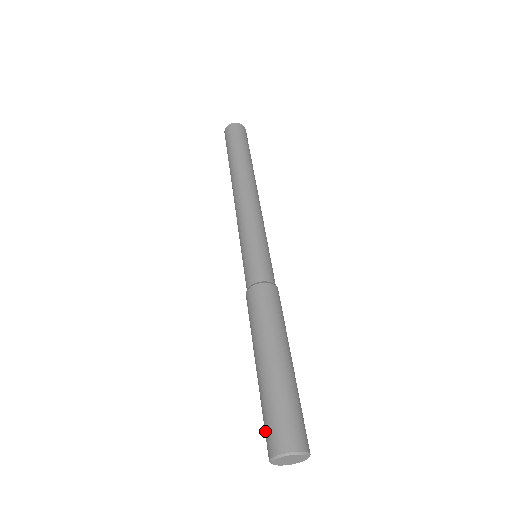
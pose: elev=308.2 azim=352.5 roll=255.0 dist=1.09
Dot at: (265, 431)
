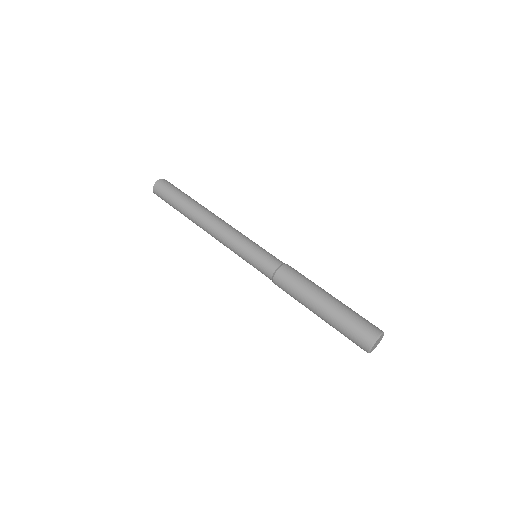
Dot at: (353, 341)
